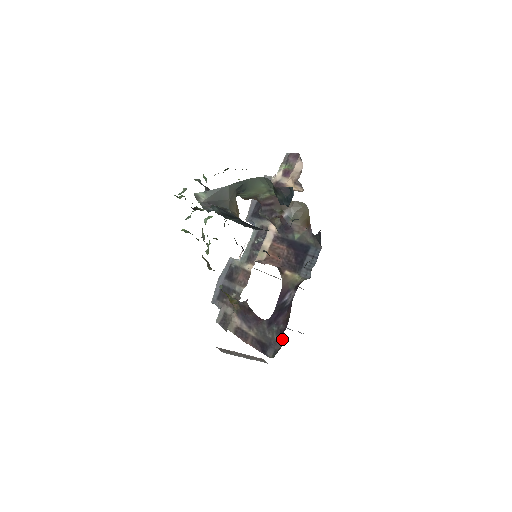
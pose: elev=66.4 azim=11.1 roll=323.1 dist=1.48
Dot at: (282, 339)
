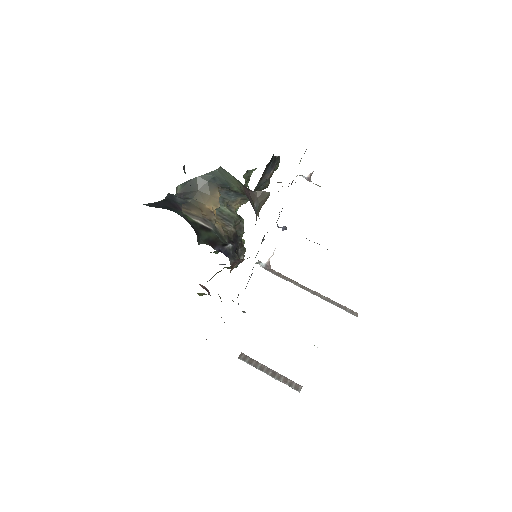
Dot at: occluded
